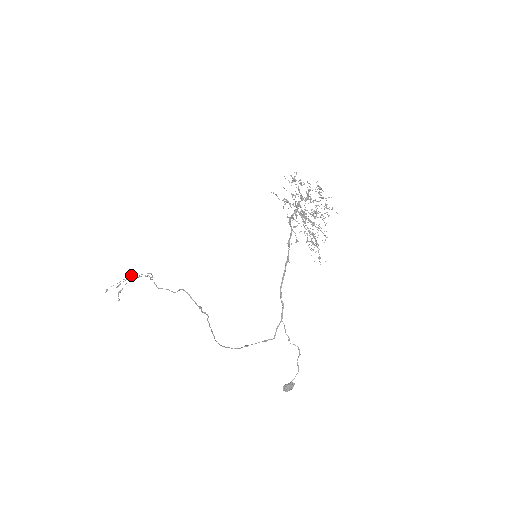
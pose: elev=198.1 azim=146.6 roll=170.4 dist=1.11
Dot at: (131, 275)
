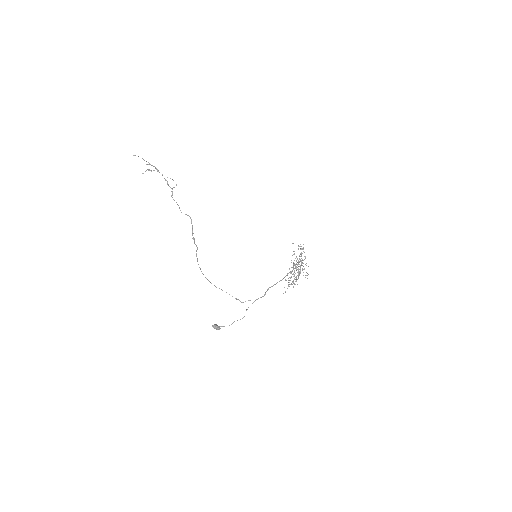
Dot at: occluded
